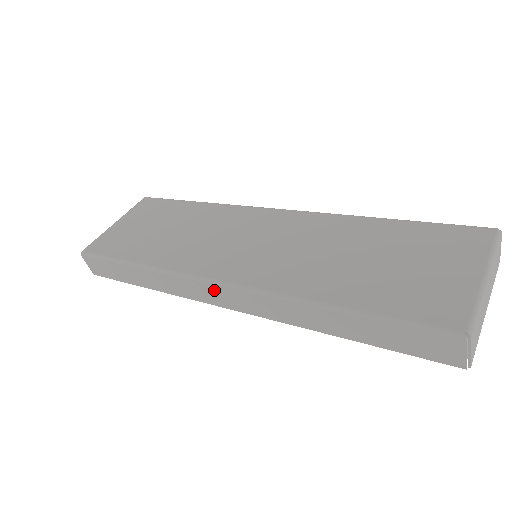
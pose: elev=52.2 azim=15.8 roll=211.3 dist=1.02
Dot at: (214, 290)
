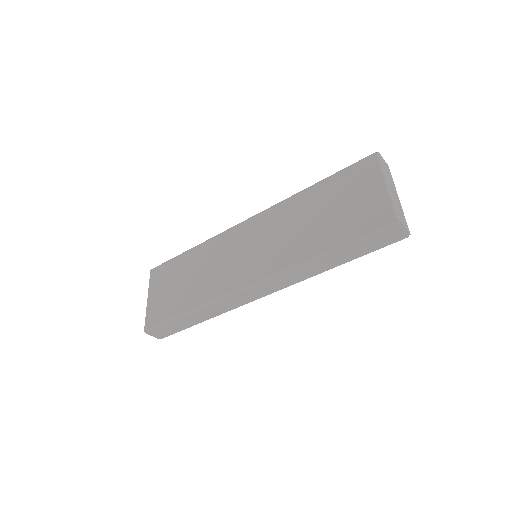
Dot at: (250, 292)
